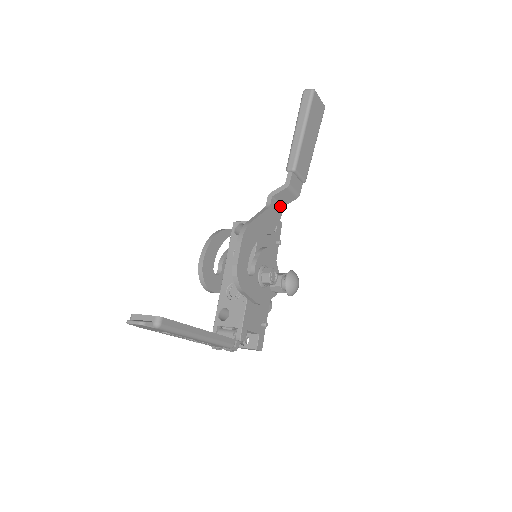
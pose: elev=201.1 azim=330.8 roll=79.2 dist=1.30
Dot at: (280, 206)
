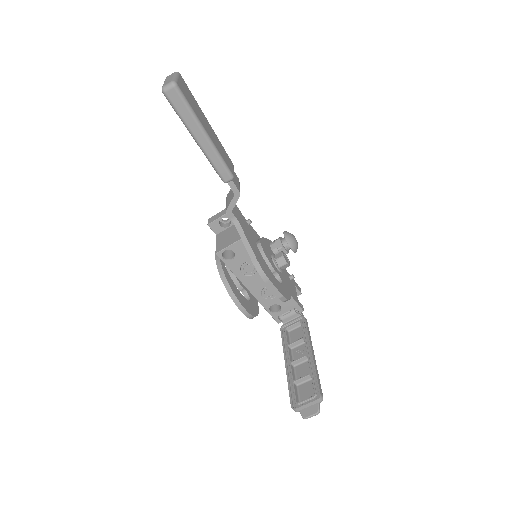
Dot at: occluded
